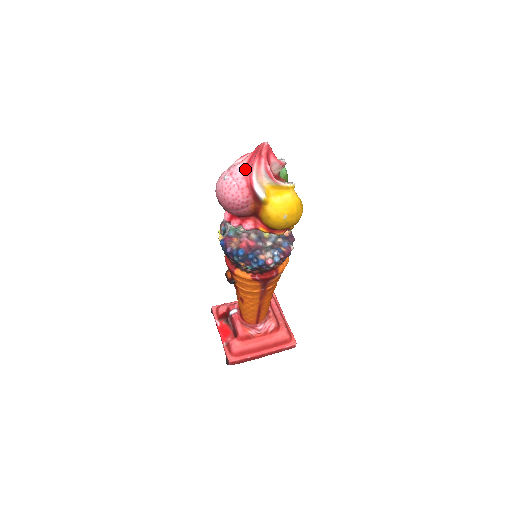
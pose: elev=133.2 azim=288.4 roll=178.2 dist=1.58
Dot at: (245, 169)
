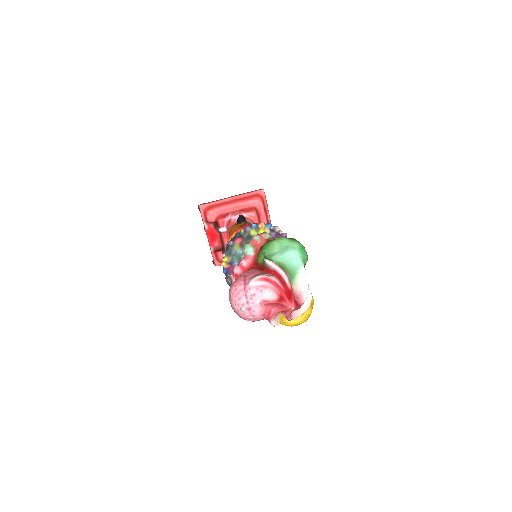
Dot at: (265, 307)
